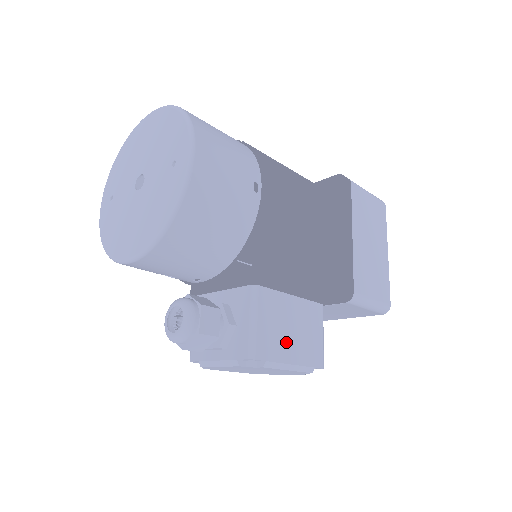
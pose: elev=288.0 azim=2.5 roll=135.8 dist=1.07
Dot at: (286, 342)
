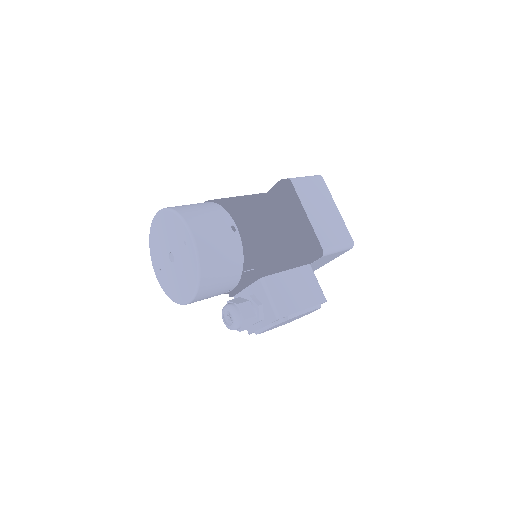
Dot at: (295, 299)
